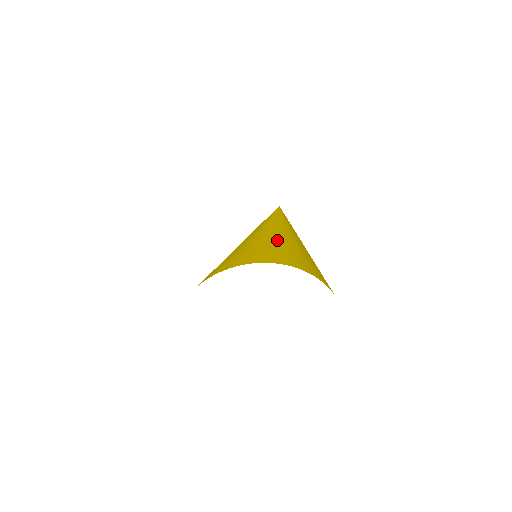
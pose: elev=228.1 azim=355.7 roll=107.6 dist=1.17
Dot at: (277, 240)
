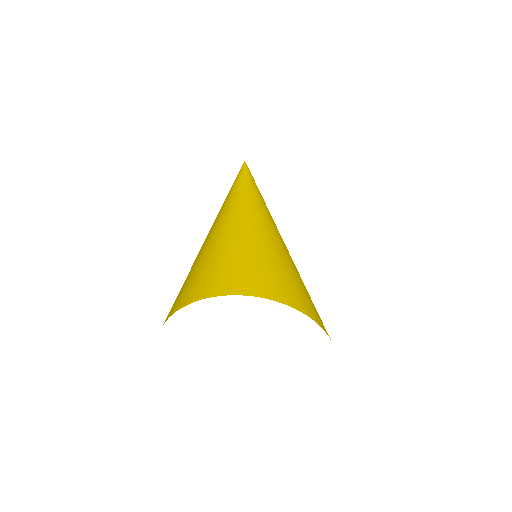
Dot at: (280, 249)
